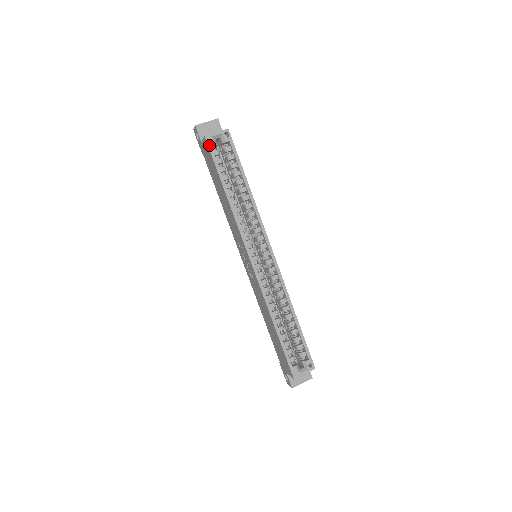
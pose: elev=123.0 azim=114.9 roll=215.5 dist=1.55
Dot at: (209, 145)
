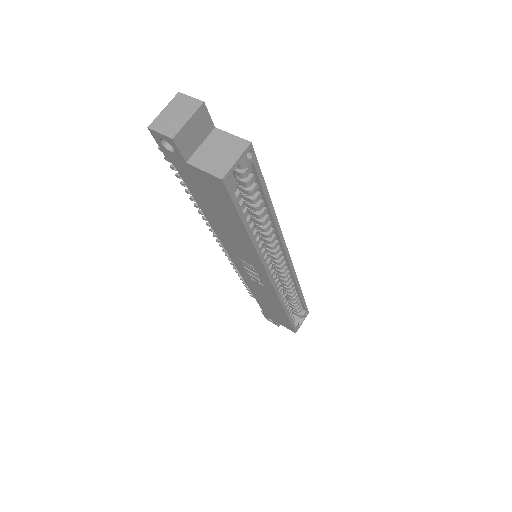
Dot at: (229, 189)
